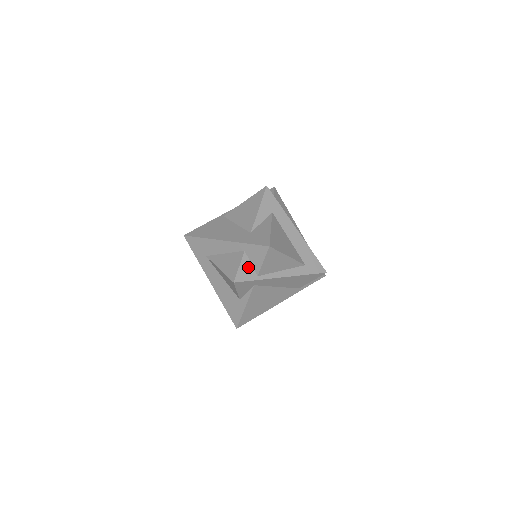
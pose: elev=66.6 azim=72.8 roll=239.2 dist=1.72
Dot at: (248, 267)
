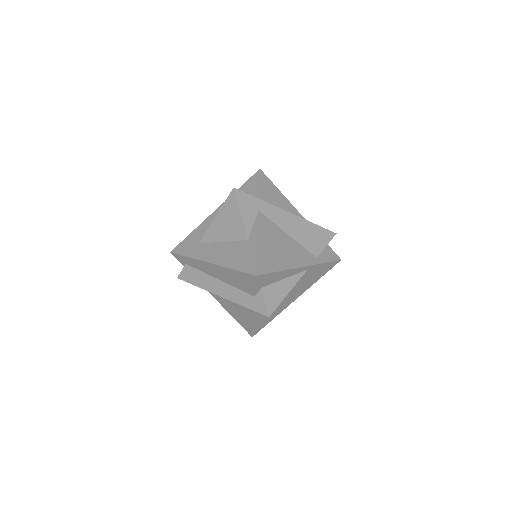
Dot at: occluded
